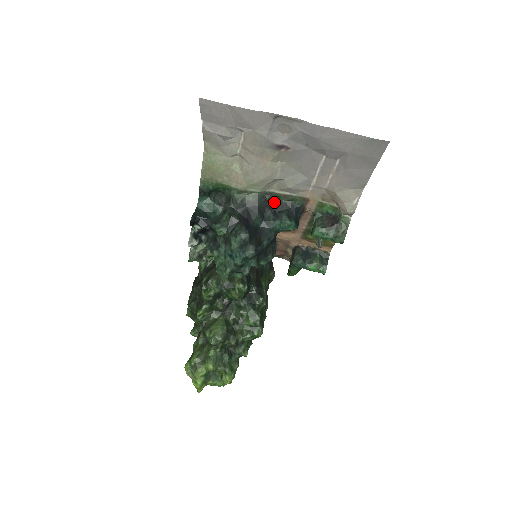
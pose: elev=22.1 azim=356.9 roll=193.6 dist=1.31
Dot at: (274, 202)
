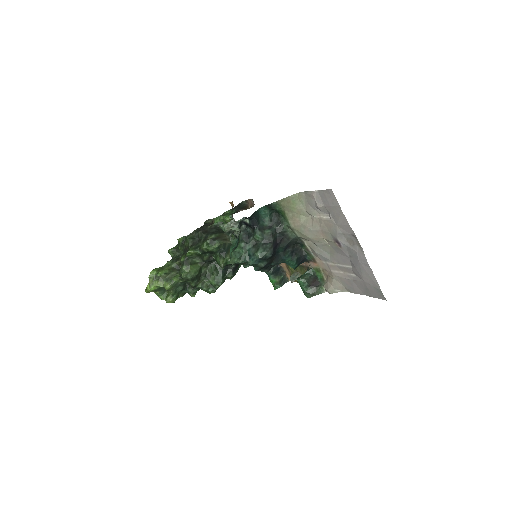
Dot at: (298, 245)
